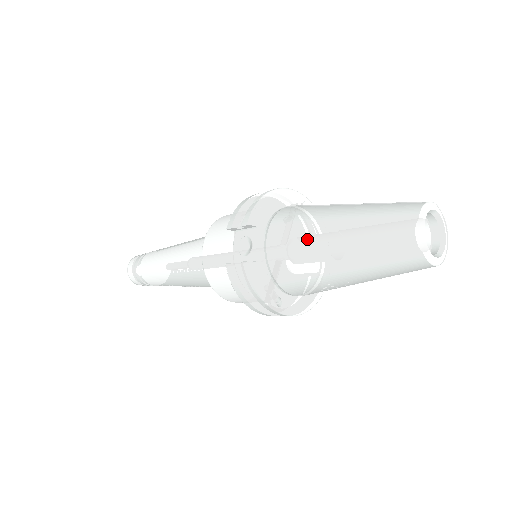
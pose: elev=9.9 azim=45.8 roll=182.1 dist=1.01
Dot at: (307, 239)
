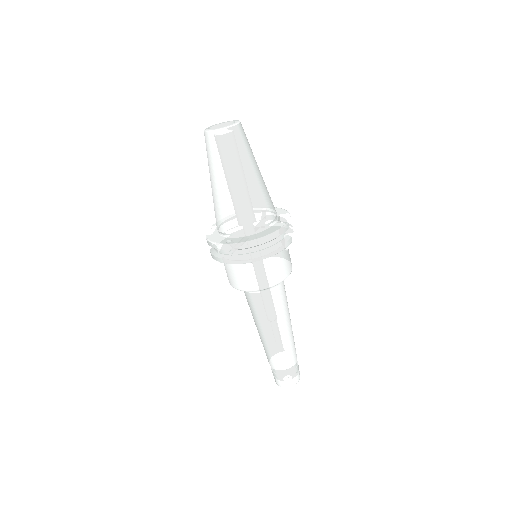
Dot at: occluded
